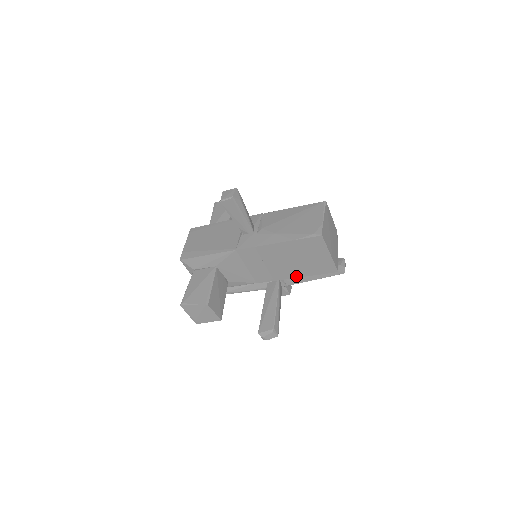
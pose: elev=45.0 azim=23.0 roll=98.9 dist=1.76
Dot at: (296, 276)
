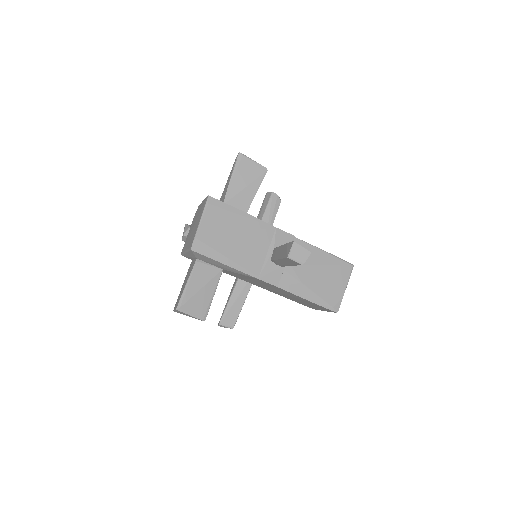
Dot at: (280, 295)
